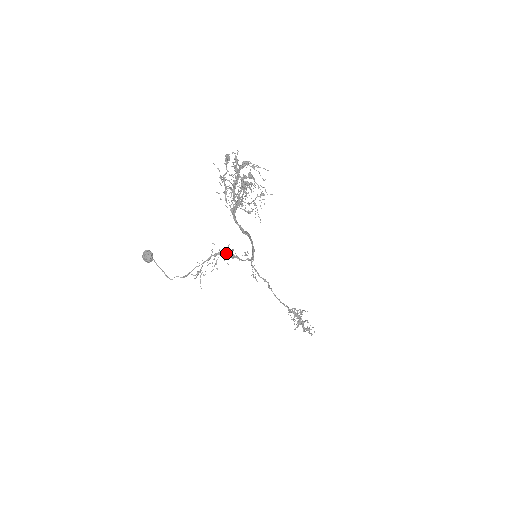
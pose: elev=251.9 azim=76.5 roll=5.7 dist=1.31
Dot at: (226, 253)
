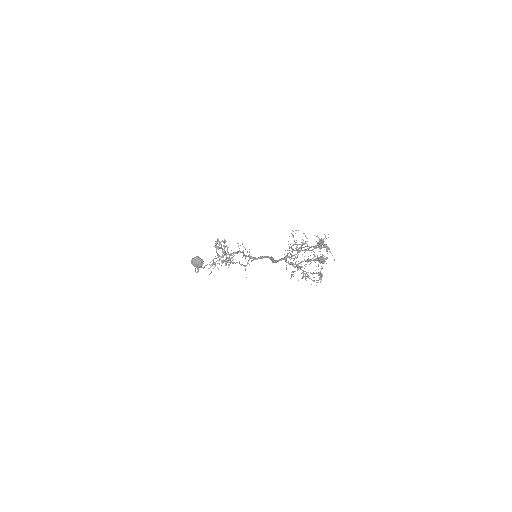
Dot at: (241, 252)
